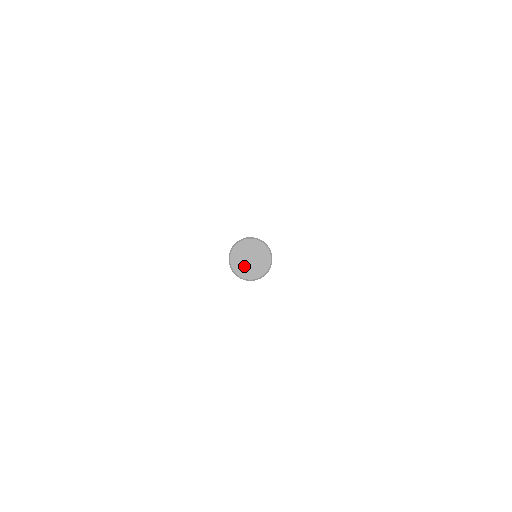
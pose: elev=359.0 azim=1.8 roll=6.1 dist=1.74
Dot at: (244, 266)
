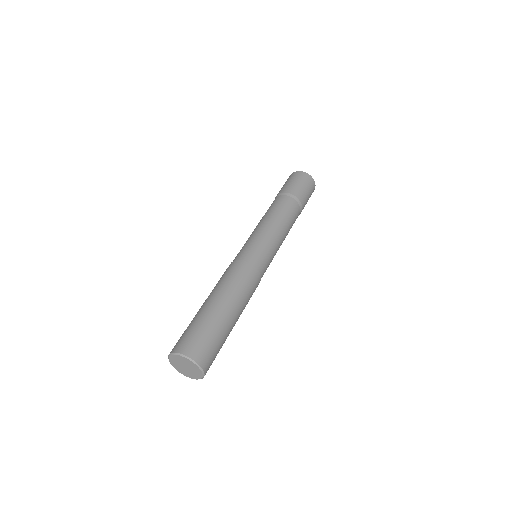
Dot at: (185, 371)
